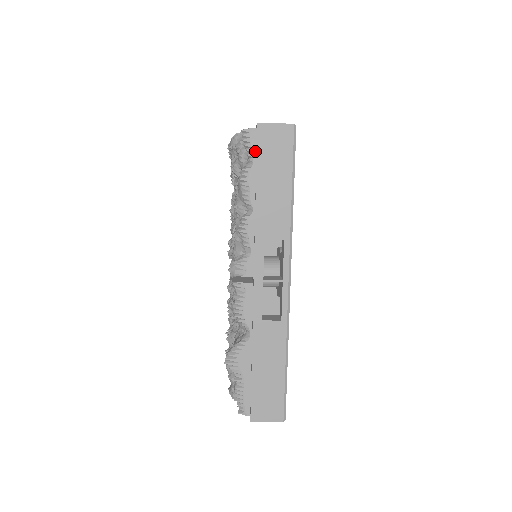
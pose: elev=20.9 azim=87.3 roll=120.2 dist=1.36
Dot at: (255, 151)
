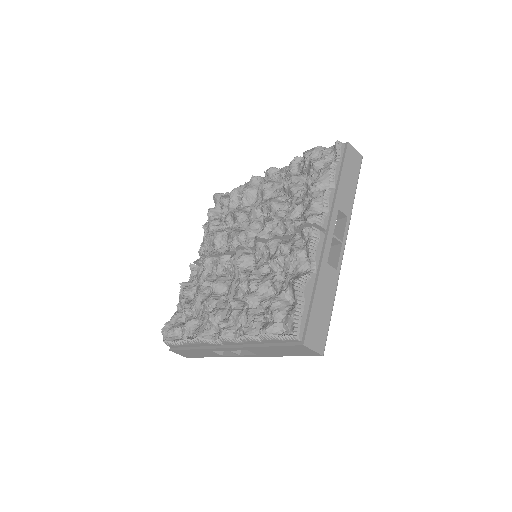
Dot at: (342, 156)
